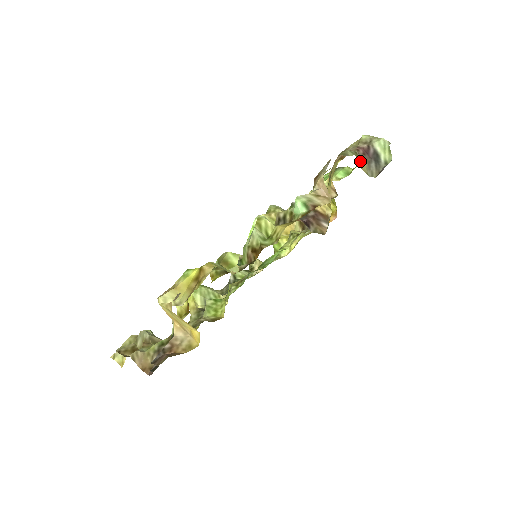
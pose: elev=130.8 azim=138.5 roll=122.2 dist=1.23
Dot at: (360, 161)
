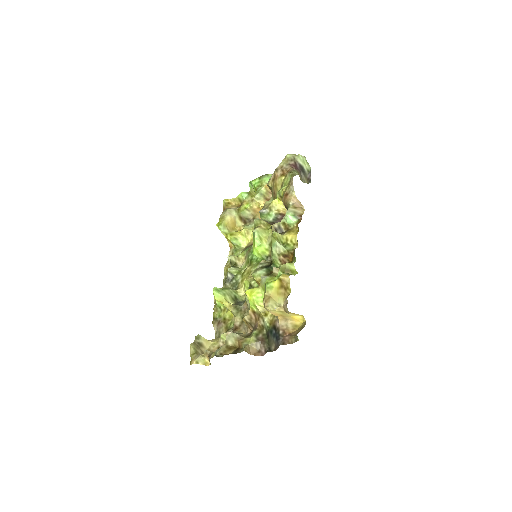
Dot at: occluded
